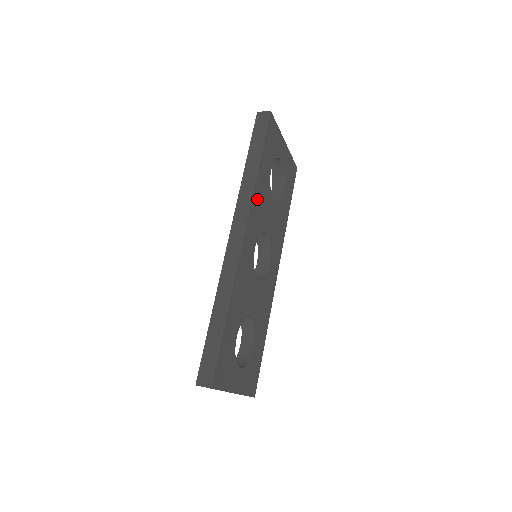
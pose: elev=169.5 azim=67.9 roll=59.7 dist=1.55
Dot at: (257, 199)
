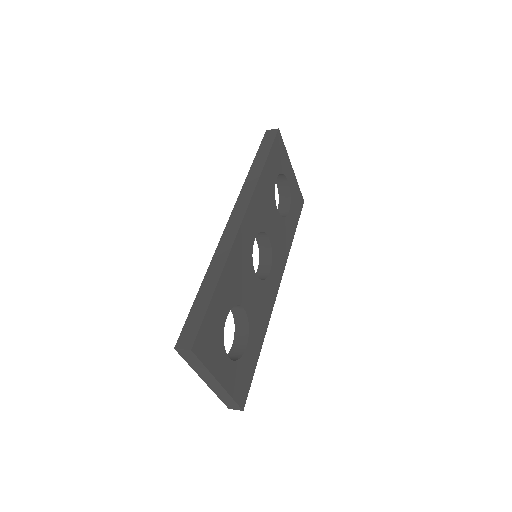
Dot at: (260, 194)
